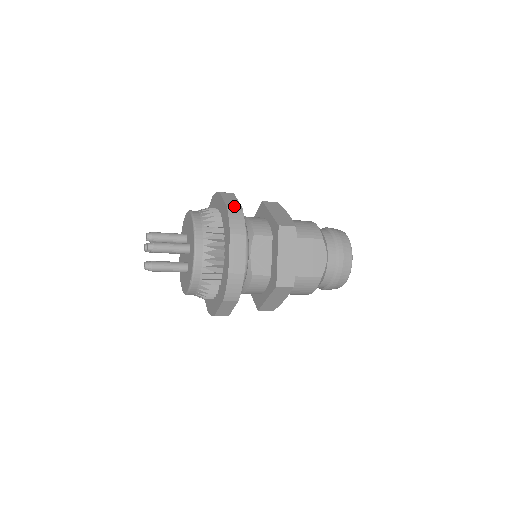
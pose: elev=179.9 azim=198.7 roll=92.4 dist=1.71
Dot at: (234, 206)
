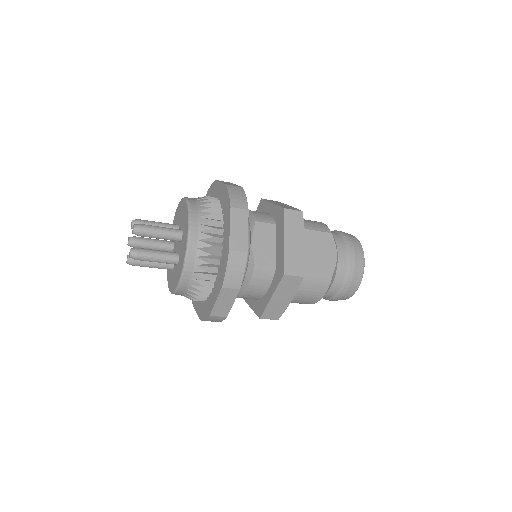
Dot at: (234, 185)
